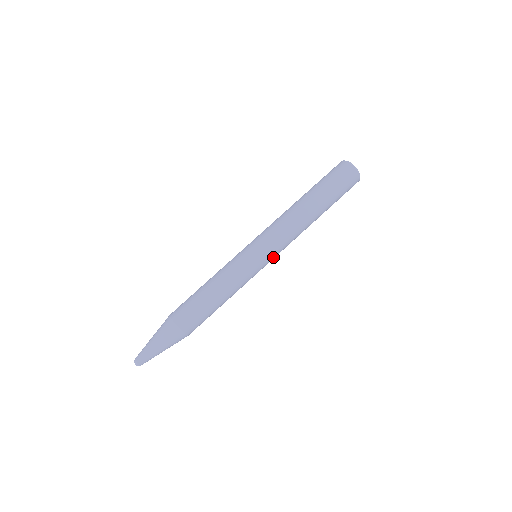
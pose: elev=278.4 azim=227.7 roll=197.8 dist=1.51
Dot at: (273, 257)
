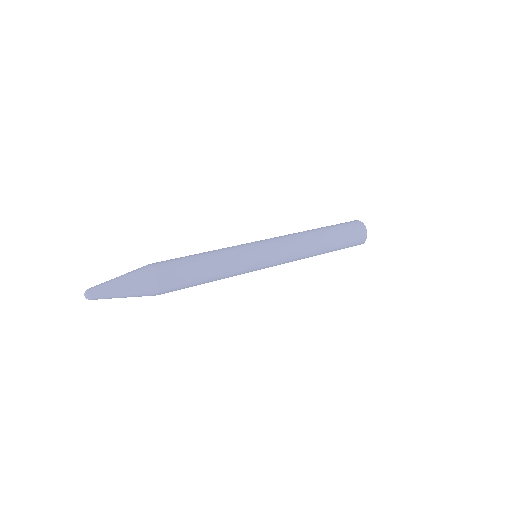
Dot at: (268, 243)
